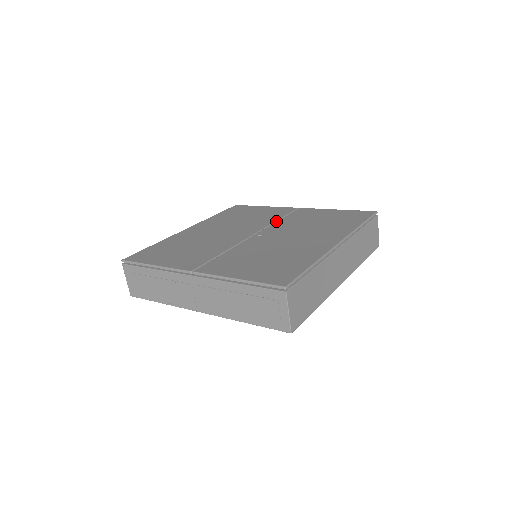
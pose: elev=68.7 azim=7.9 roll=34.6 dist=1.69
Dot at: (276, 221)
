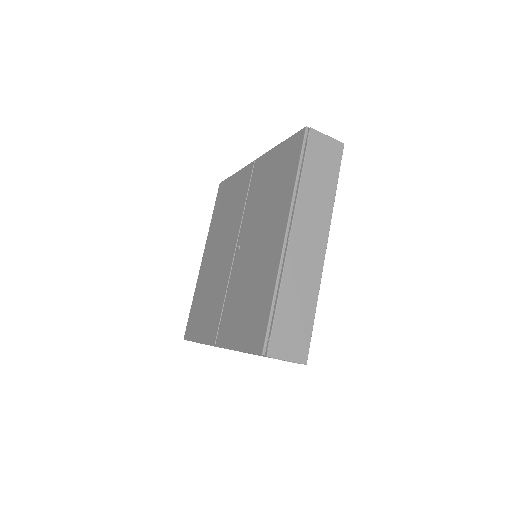
Dot at: (244, 206)
